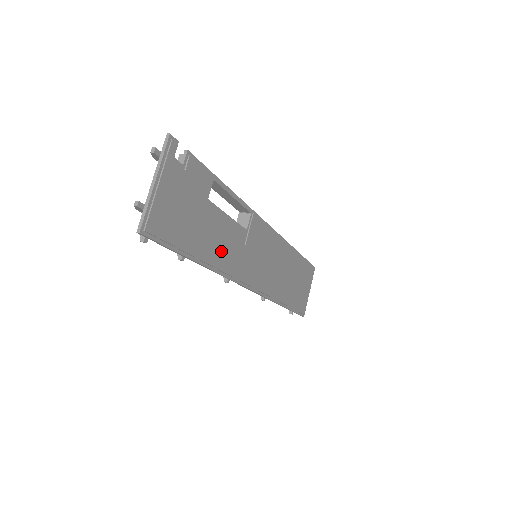
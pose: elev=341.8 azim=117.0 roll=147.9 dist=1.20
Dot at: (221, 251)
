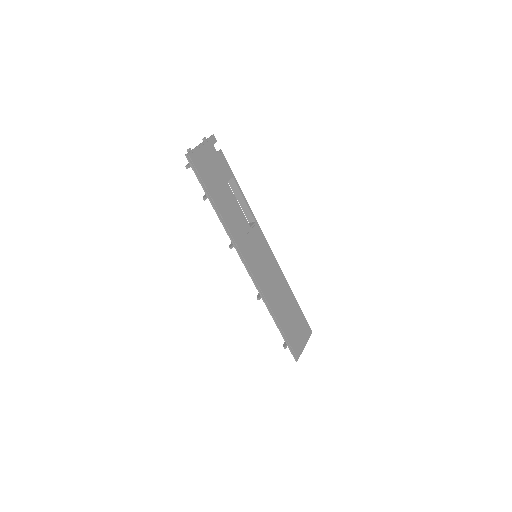
Dot at: (230, 216)
